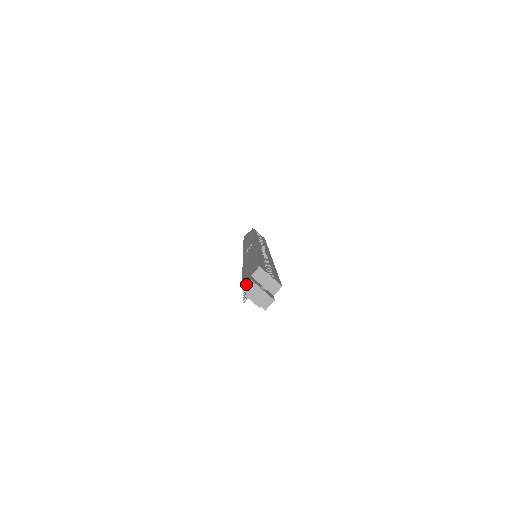
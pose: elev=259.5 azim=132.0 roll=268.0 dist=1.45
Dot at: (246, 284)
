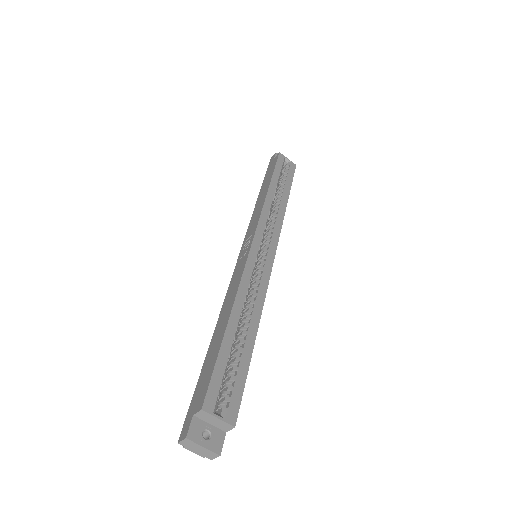
Dot at: (181, 439)
